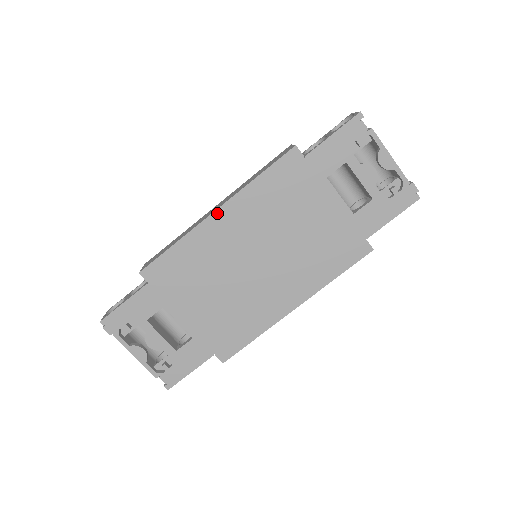
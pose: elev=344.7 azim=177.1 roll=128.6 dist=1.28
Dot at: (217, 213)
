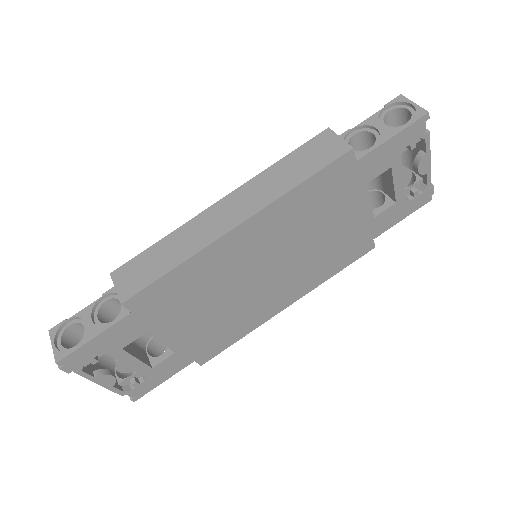
Dot at: (240, 227)
